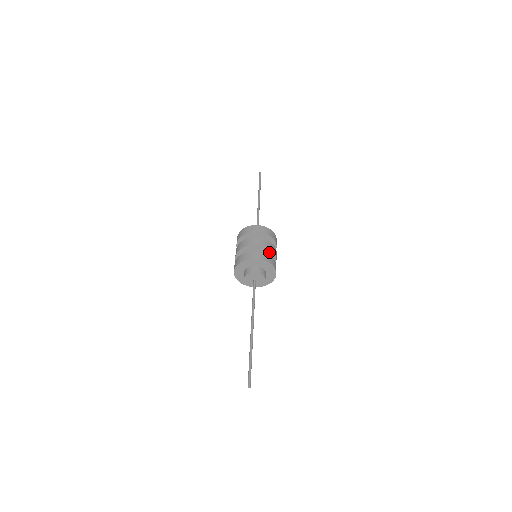
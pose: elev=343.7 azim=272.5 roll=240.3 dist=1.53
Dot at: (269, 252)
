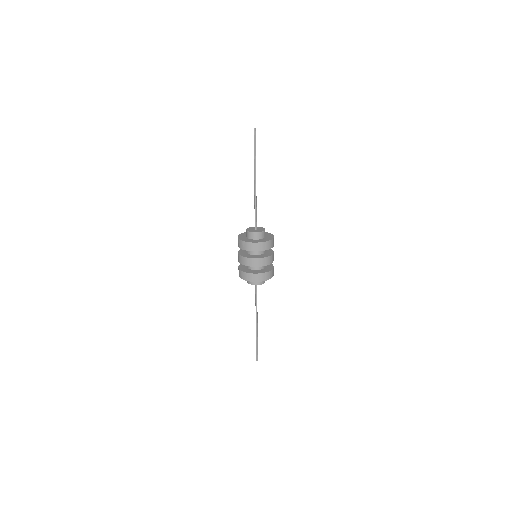
Dot at: (269, 262)
